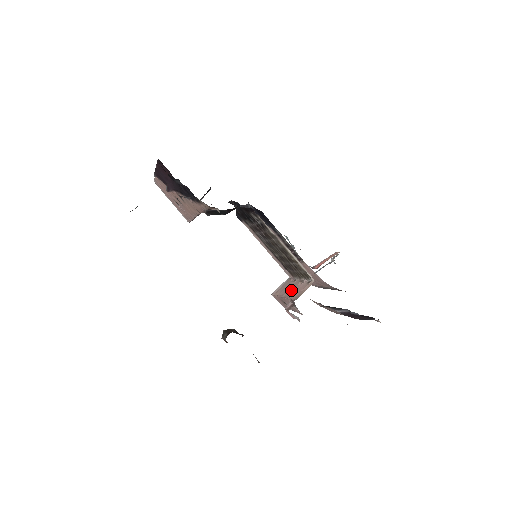
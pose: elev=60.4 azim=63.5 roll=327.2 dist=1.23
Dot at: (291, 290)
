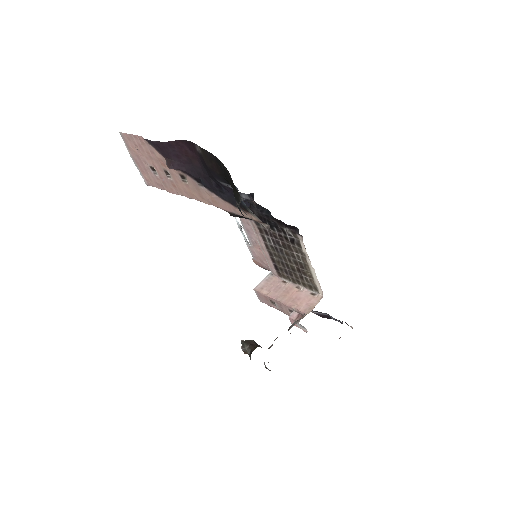
Dot at: (288, 295)
